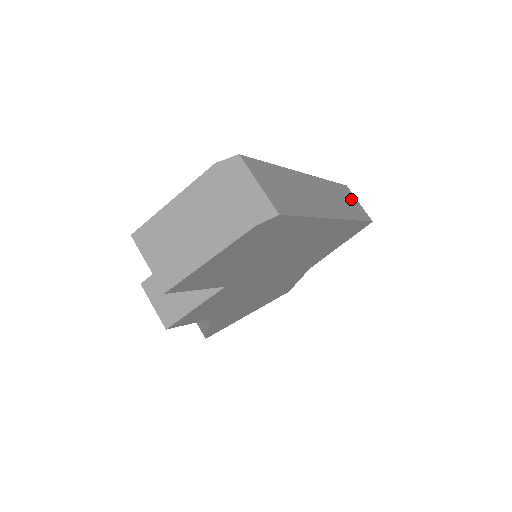
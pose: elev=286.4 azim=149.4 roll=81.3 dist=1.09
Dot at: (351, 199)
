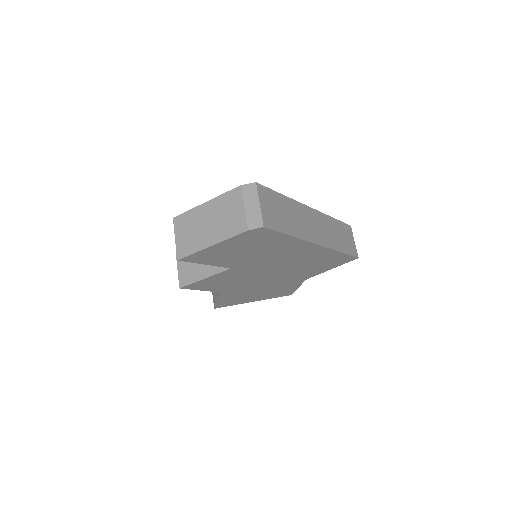
Dot at: occluded
